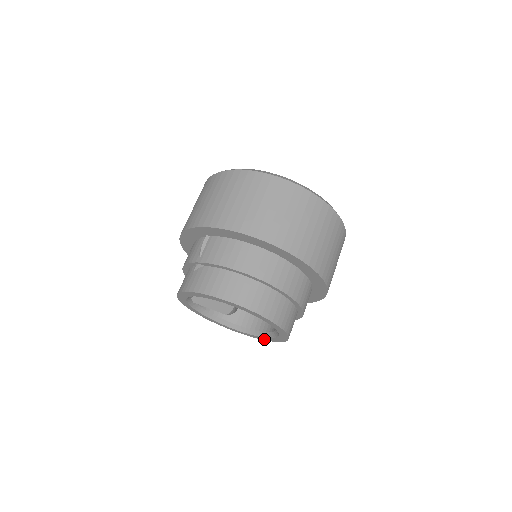
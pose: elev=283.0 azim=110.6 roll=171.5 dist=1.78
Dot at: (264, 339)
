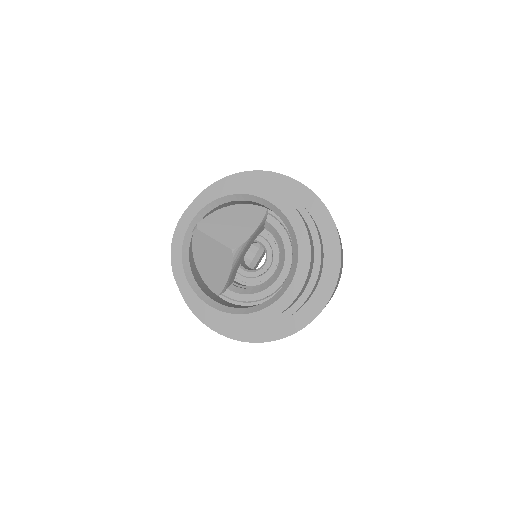
Dot at: (251, 321)
